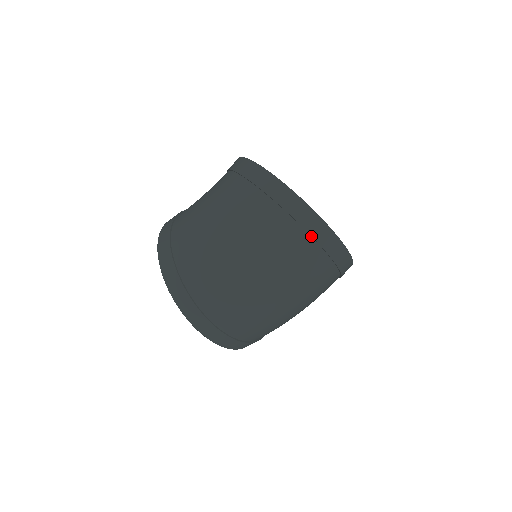
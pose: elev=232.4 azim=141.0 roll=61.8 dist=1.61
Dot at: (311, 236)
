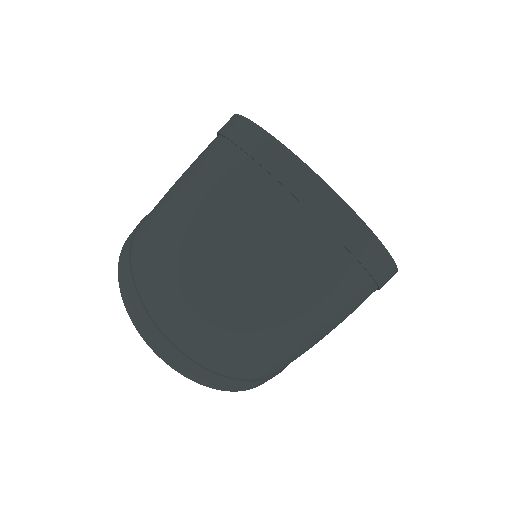
Dot at: (297, 199)
